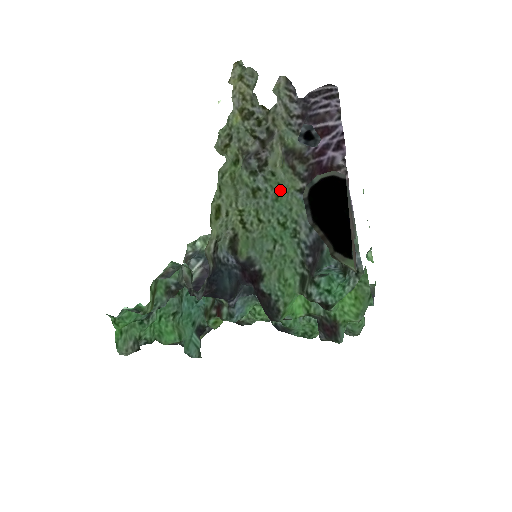
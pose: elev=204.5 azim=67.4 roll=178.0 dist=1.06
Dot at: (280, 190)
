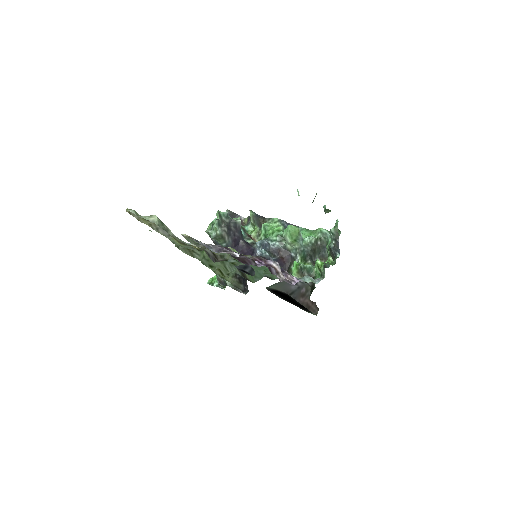
Dot at: occluded
